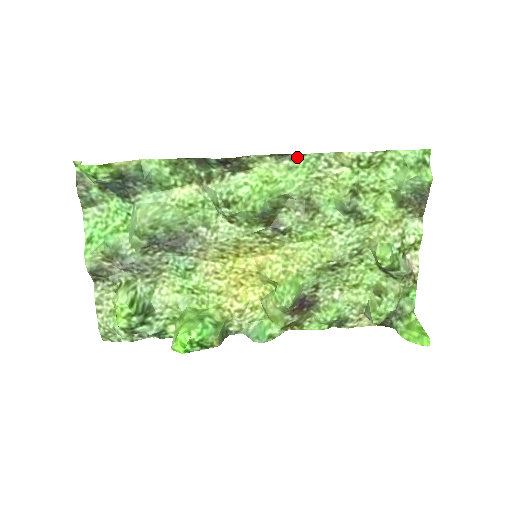
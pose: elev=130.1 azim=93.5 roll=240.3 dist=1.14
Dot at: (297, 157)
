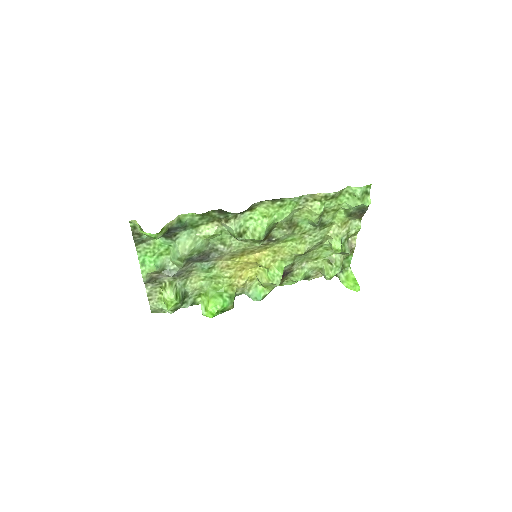
Dot at: (286, 199)
